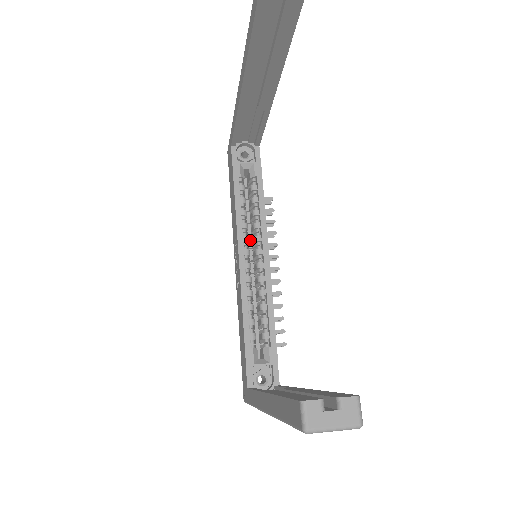
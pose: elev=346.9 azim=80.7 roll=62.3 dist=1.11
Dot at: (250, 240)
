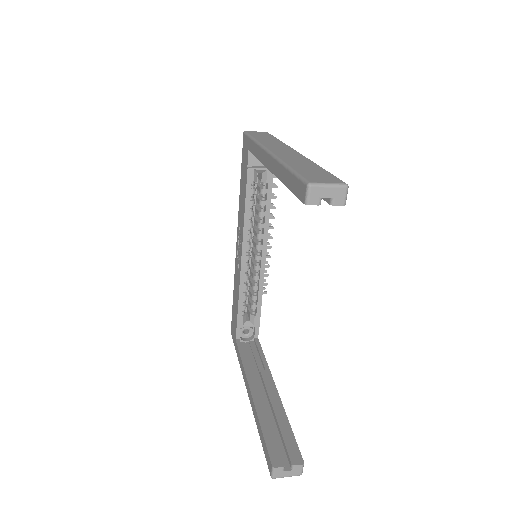
Dot at: occluded
